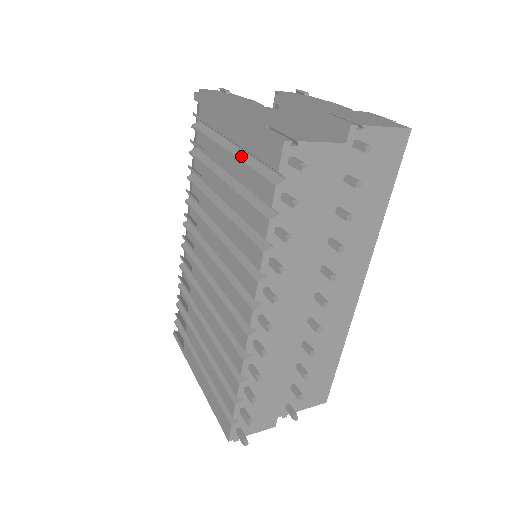
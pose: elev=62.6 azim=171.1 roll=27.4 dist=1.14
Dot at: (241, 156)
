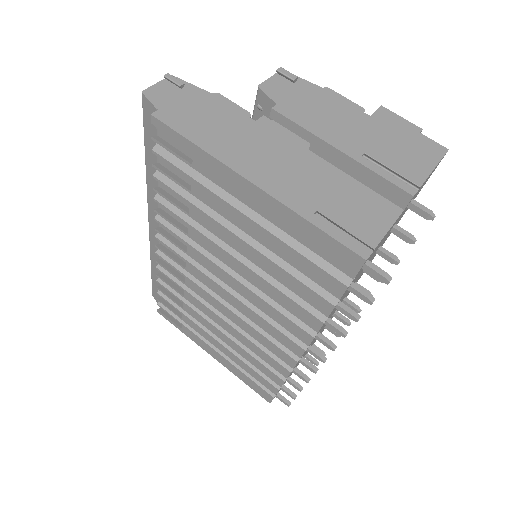
Dot at: (273, 229)
